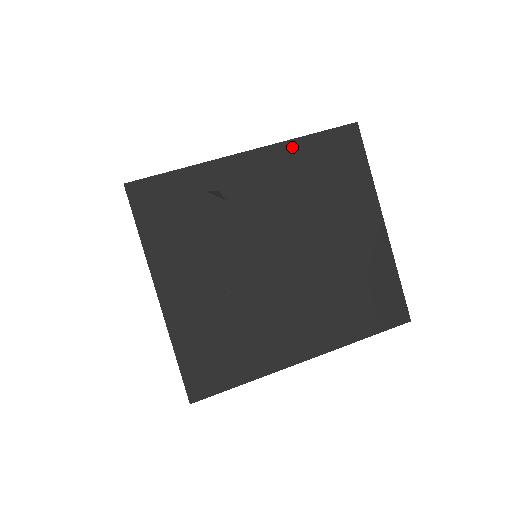
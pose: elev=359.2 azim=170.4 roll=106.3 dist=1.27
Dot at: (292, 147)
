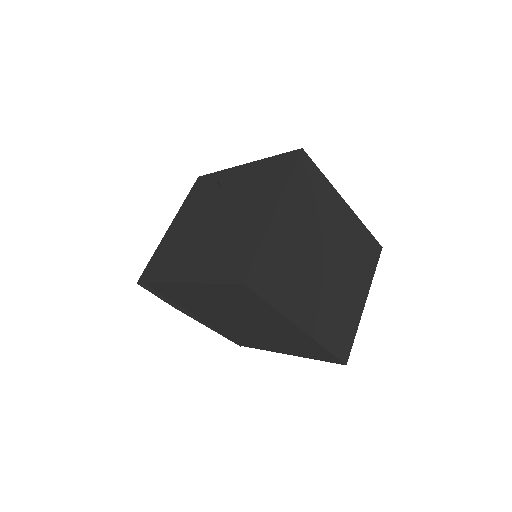
Dot at: (263, 162)
